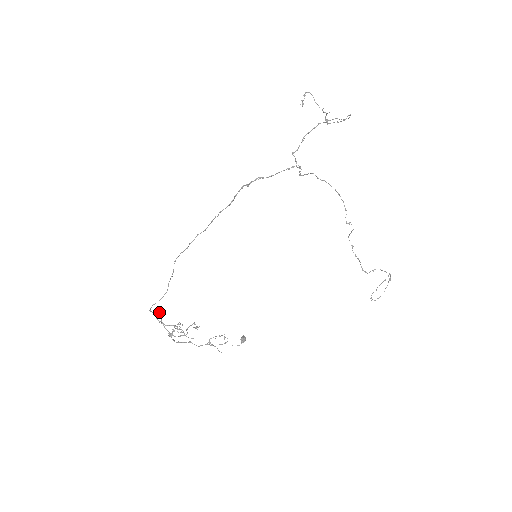
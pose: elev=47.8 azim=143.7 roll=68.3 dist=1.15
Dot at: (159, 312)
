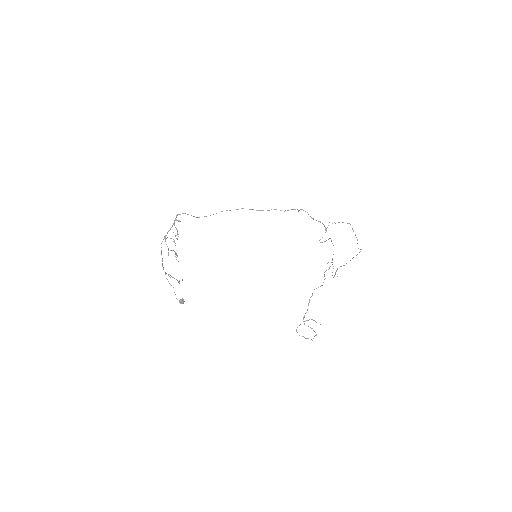
Dot at: (179, 221)
